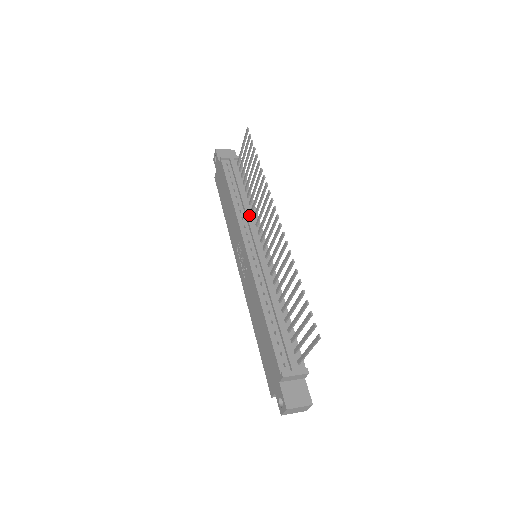
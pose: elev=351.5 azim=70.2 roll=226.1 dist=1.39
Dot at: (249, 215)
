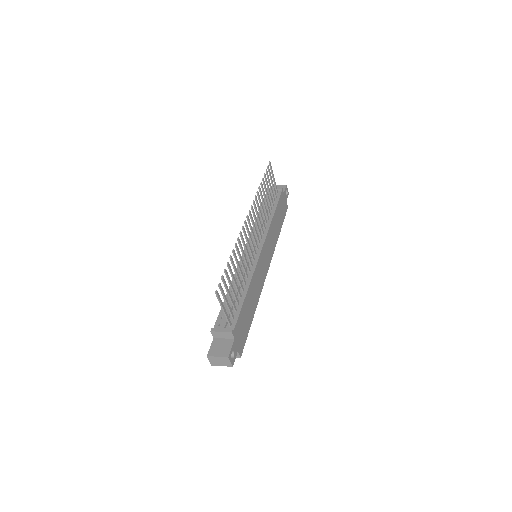
Dot at: occluded
